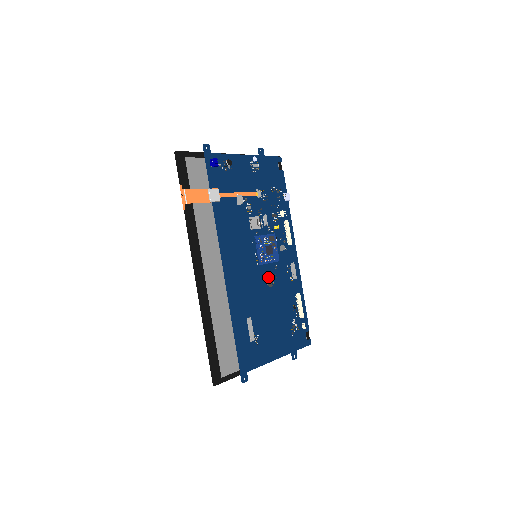
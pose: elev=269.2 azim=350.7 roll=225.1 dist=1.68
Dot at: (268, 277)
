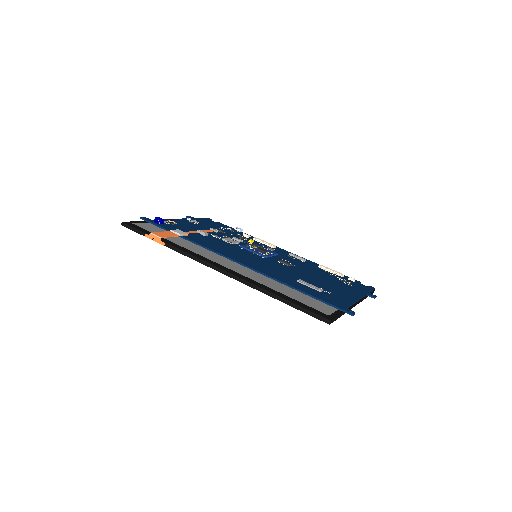
Dot at: (281, 262)
